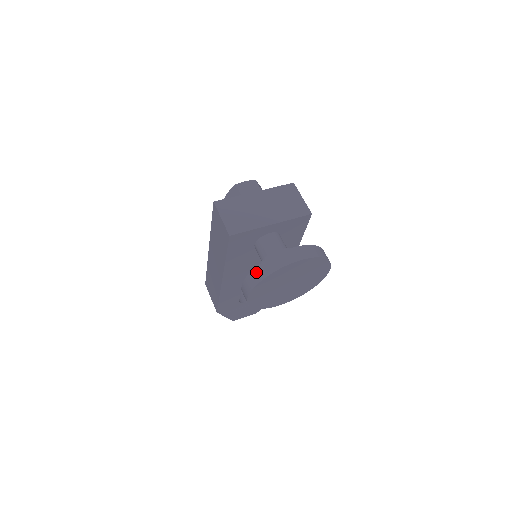
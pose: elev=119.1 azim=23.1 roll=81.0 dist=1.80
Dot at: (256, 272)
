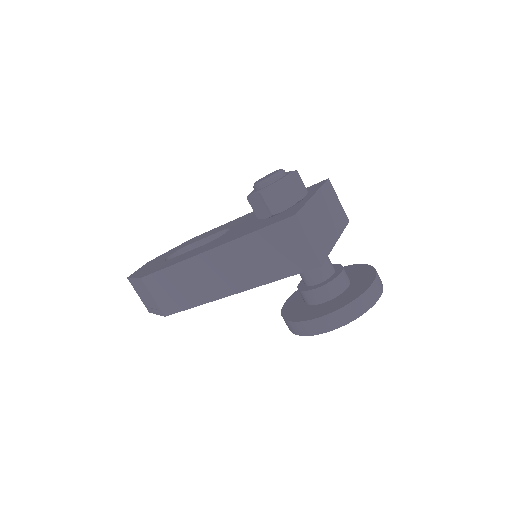
Dot at: (348, 310)
